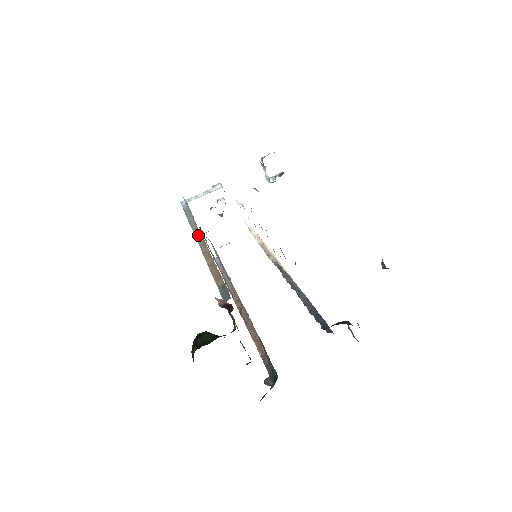
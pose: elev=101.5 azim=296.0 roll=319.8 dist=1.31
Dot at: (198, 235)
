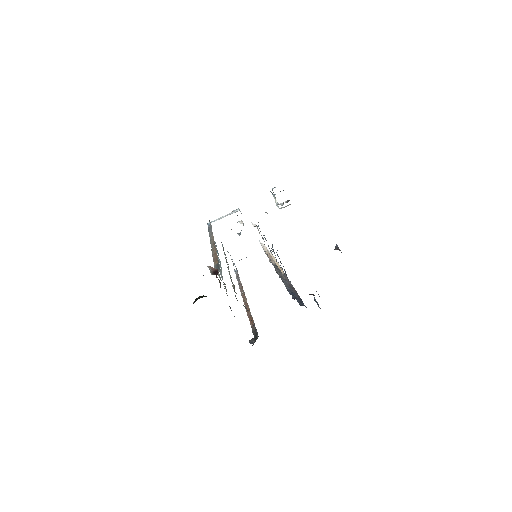
Dot at: (212, 239)
